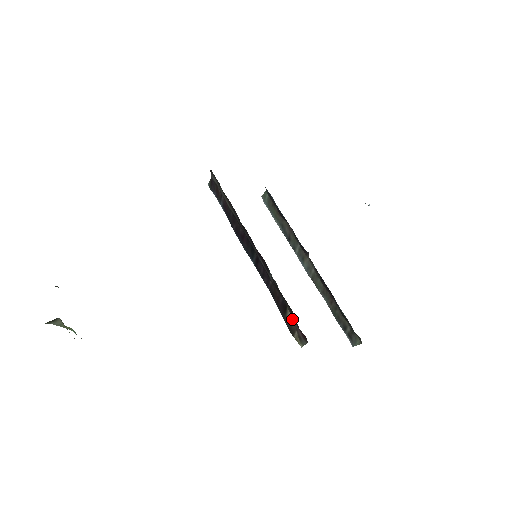
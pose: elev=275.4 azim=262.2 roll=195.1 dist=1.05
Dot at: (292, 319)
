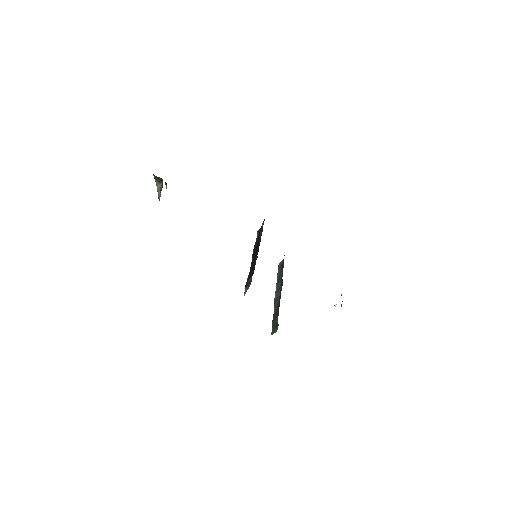
Dot at: occluded
